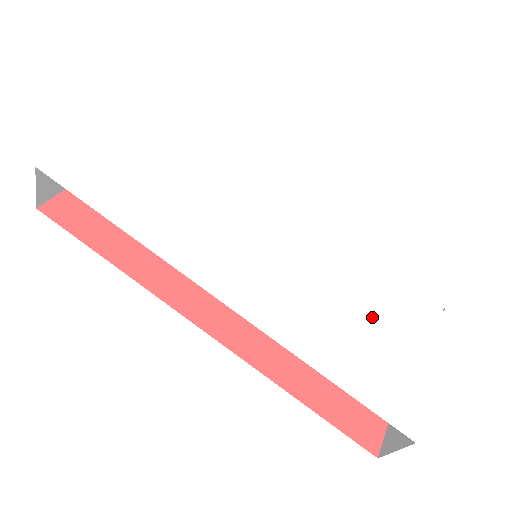
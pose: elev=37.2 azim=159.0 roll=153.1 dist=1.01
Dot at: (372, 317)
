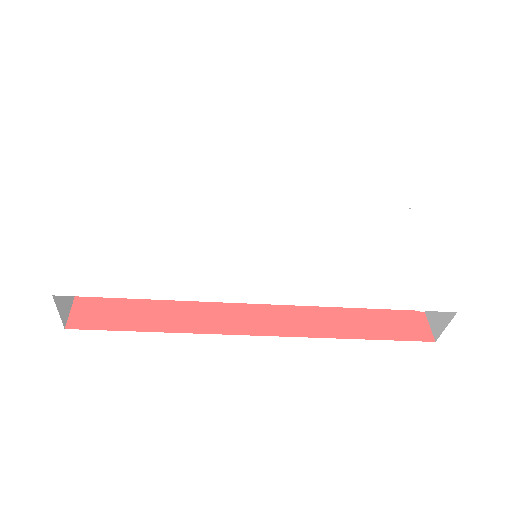
Dot at: (369, 246)
